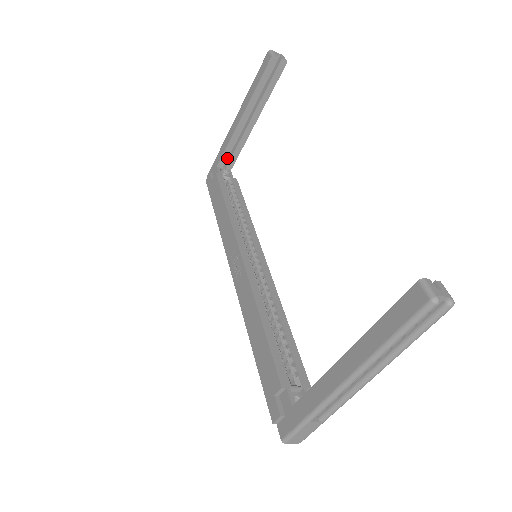
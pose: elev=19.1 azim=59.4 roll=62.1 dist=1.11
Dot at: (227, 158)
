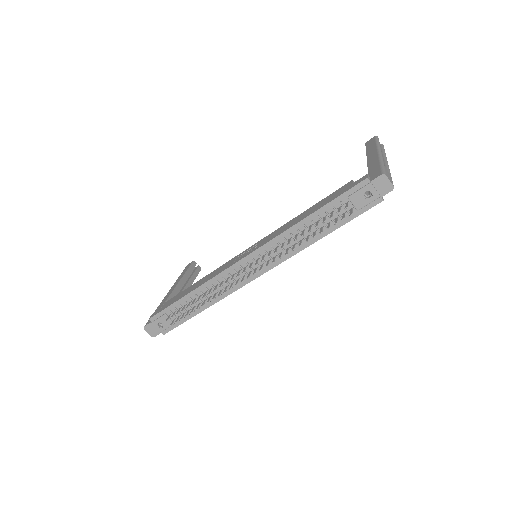
Dot at: occluded
